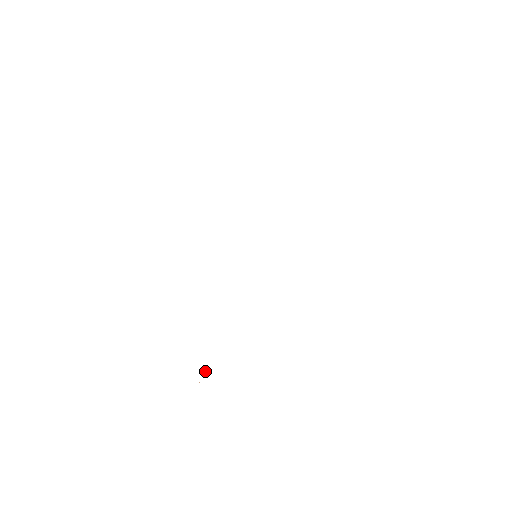
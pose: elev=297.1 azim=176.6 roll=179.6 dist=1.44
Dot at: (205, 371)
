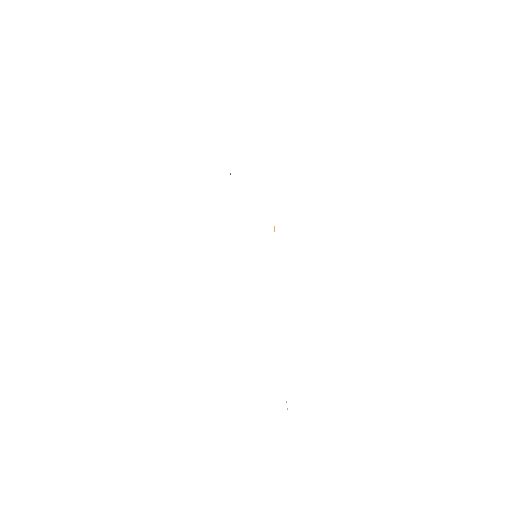
Dot at: occluded
